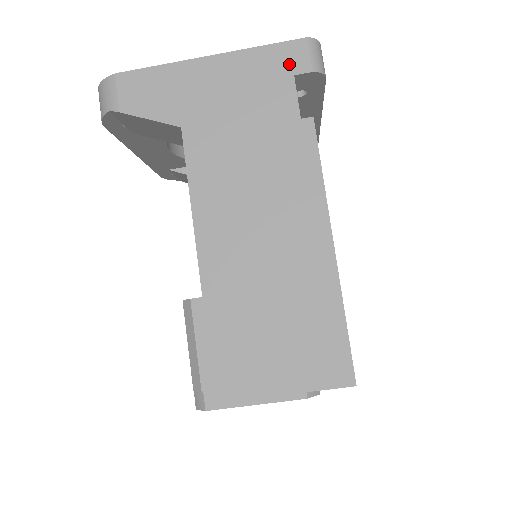
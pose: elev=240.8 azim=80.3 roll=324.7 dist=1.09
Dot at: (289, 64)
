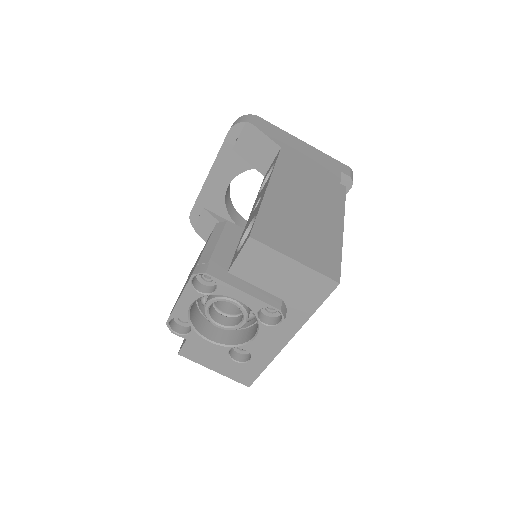
Dot at: (340, 168)
